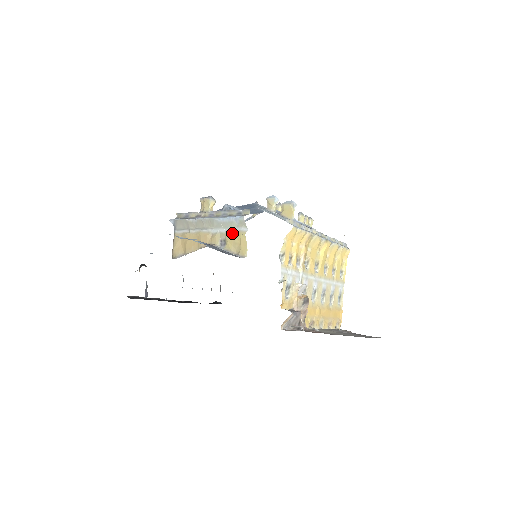
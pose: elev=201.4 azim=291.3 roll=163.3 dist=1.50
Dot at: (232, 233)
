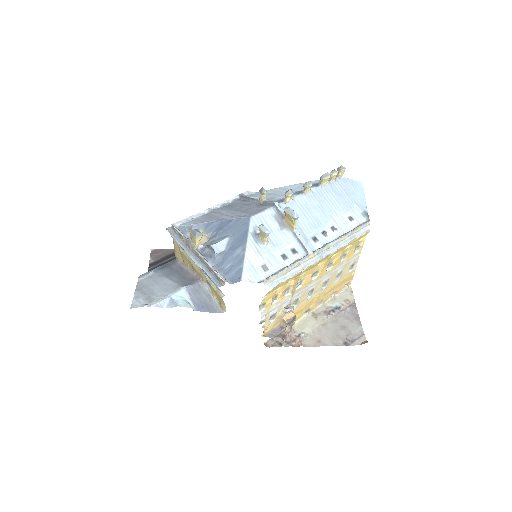
Dot at: (213, 287)
